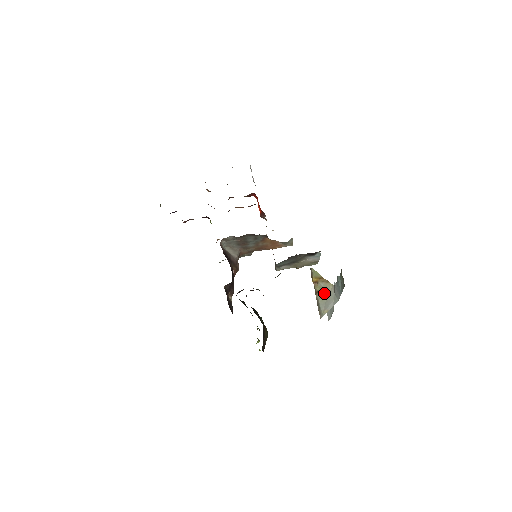
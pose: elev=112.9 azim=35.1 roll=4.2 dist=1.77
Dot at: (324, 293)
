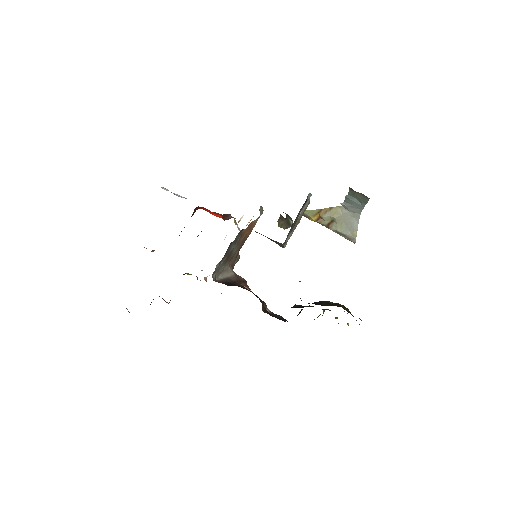
Dot at: (337, 220)
